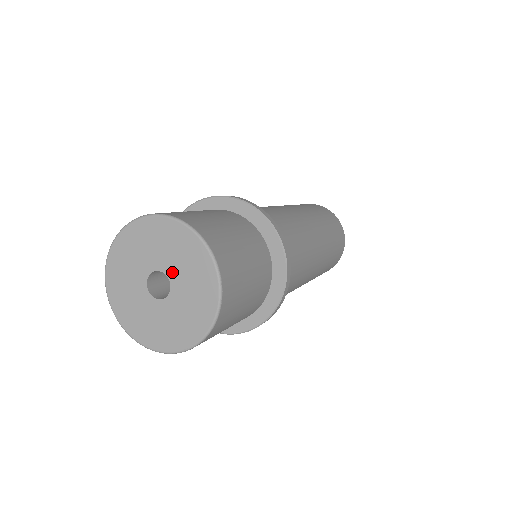
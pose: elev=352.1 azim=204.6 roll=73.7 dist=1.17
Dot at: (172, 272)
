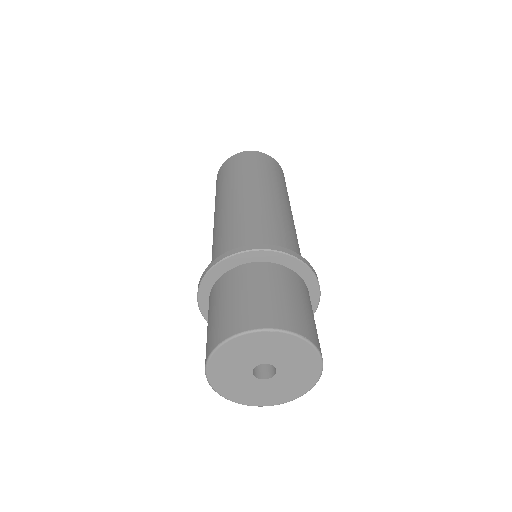
Dot at: (283, 370)
